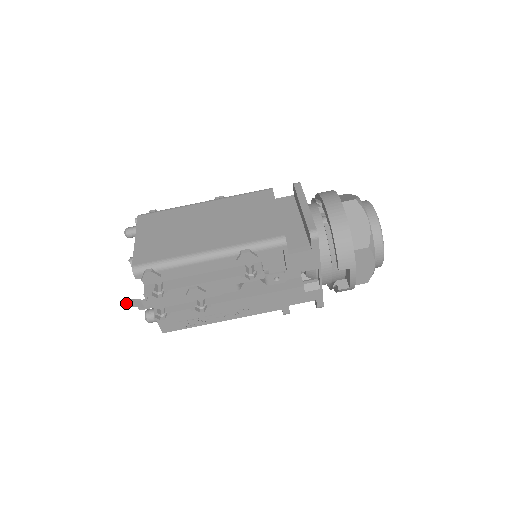
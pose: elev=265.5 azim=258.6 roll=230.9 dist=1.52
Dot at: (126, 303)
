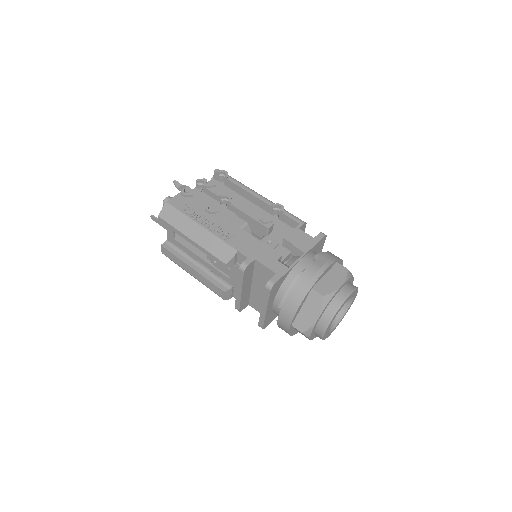
Dot at: (178, 183)
